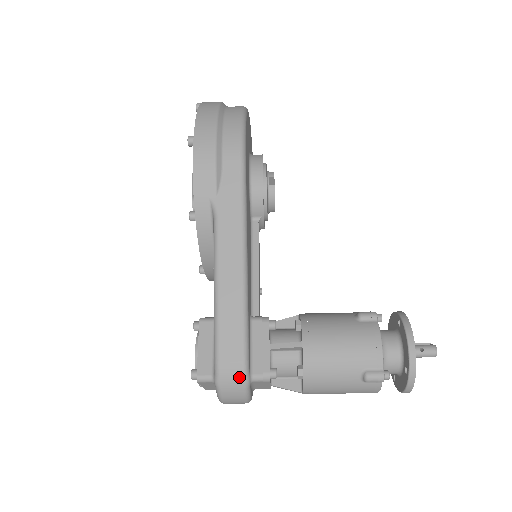
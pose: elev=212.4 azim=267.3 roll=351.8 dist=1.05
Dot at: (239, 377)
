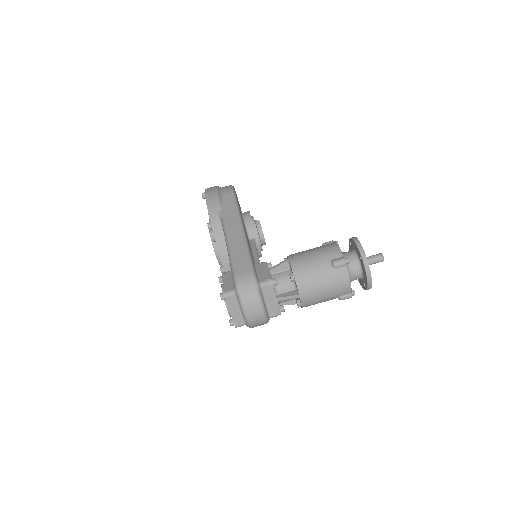
Dot at: (251, 281)
